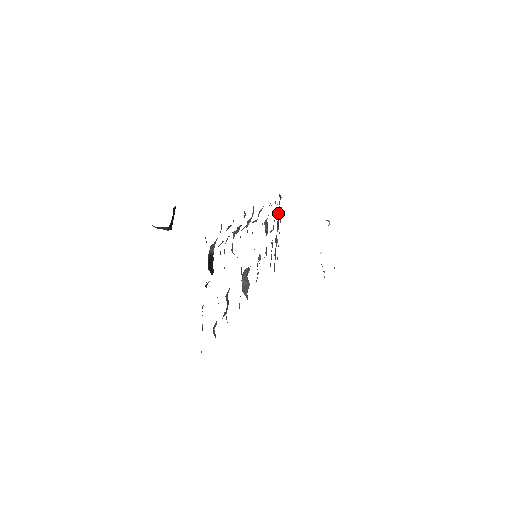
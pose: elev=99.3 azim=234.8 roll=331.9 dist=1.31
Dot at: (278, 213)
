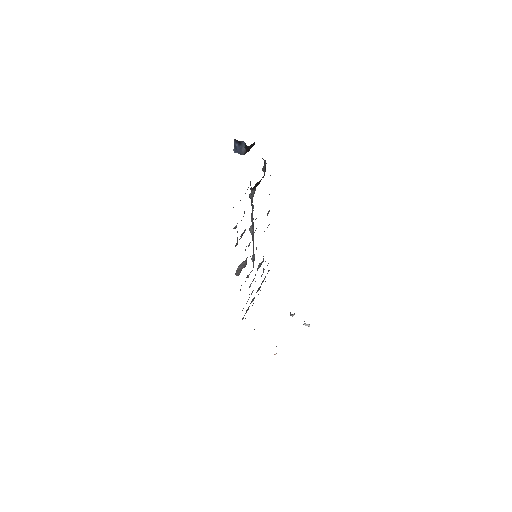
Dot at: (262, 281)
